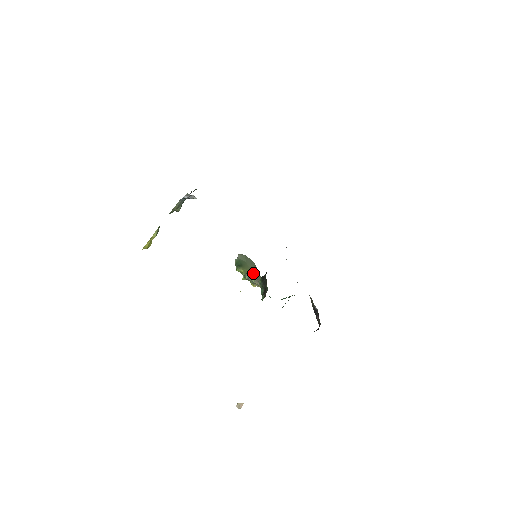
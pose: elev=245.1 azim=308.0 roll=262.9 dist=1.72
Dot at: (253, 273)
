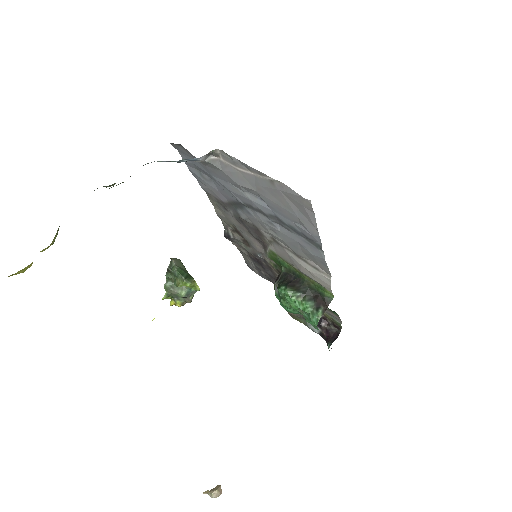
Dot at: occluded
